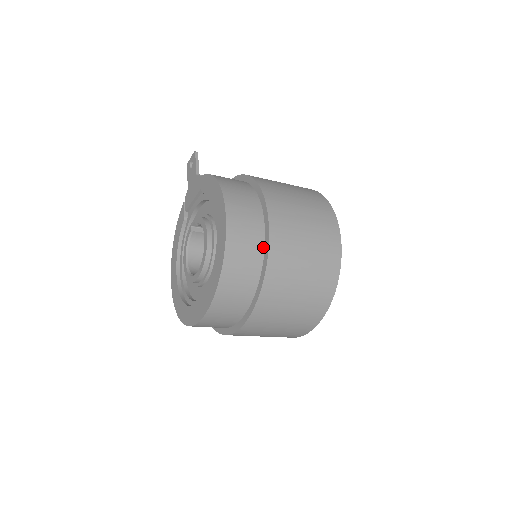
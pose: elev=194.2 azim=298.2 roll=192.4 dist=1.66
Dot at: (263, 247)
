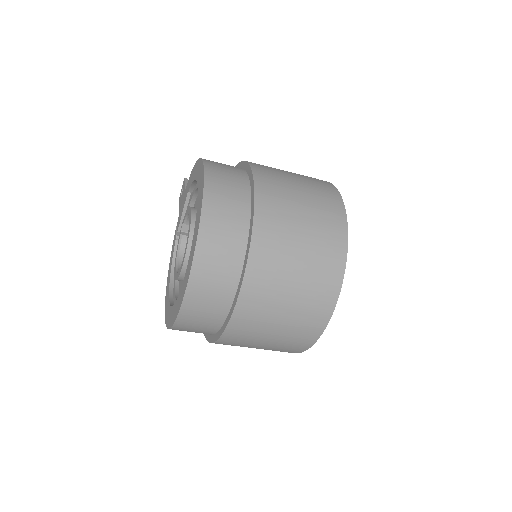
Dot at: (249, 195)
